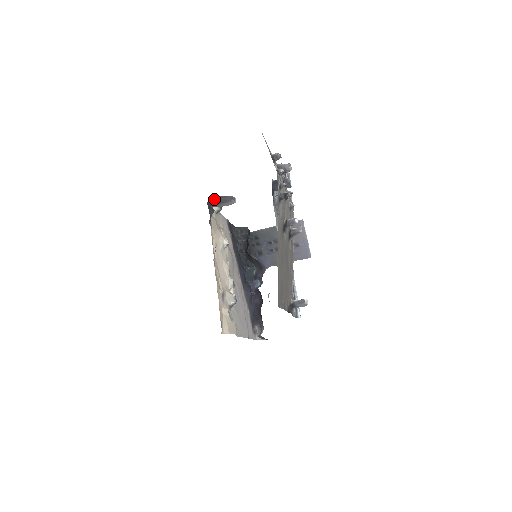
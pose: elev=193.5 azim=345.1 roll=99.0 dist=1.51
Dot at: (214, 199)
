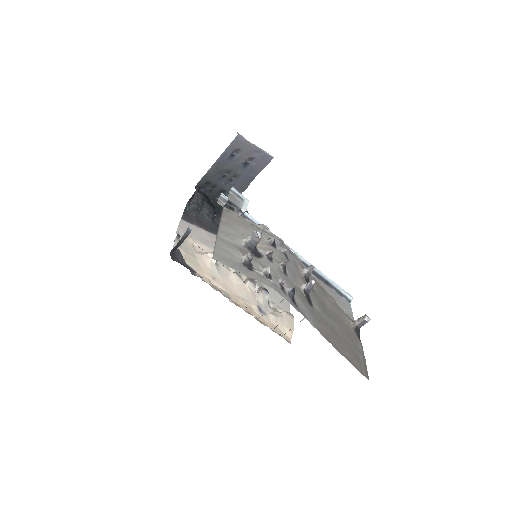
Dot at: (173, 249)
